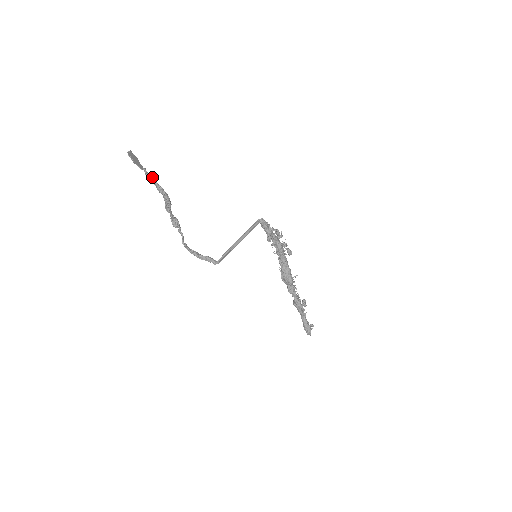
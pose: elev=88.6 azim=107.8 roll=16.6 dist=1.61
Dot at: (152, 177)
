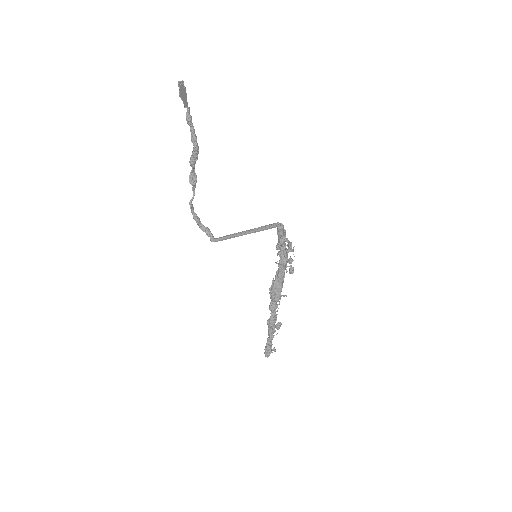
Dot at: occluded
